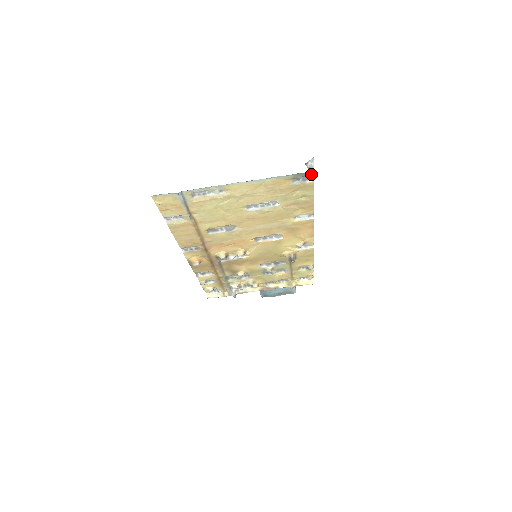
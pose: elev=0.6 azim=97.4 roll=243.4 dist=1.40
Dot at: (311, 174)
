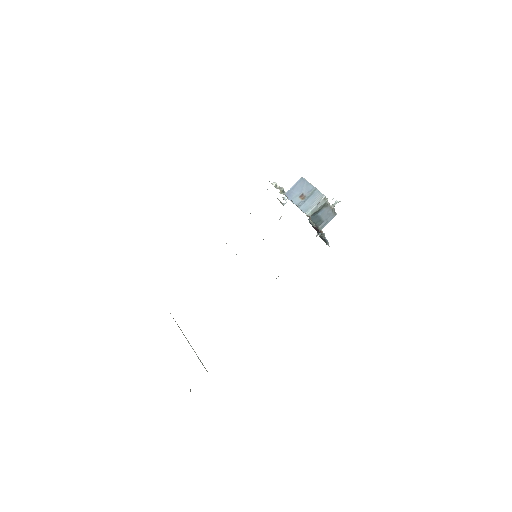
Dot at: occluded
